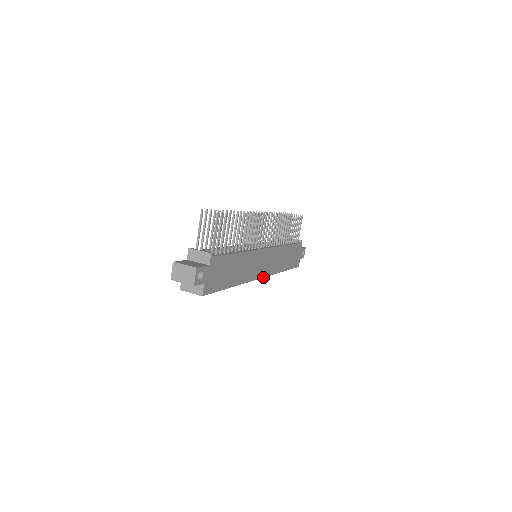
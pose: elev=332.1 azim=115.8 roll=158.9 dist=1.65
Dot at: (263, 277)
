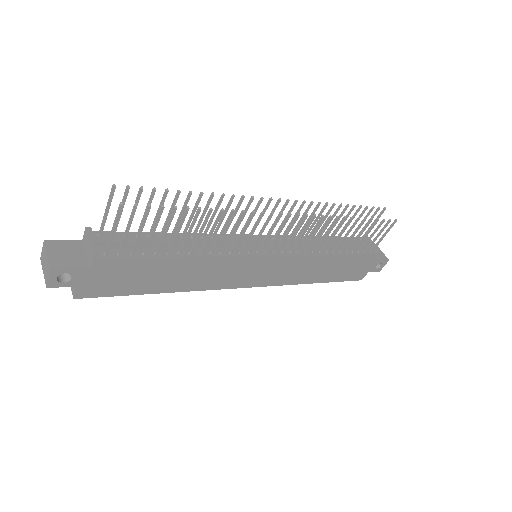
Dot at: (254, 286)
